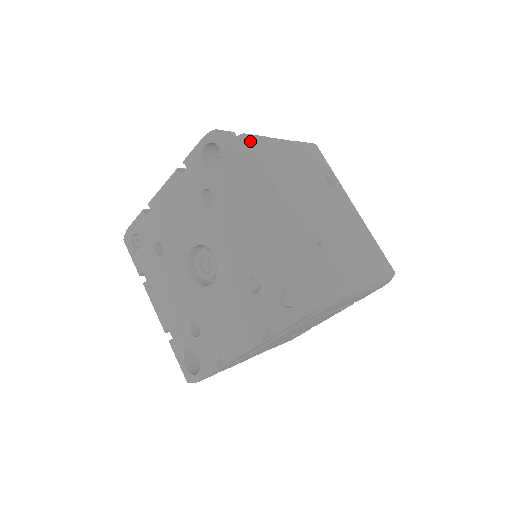
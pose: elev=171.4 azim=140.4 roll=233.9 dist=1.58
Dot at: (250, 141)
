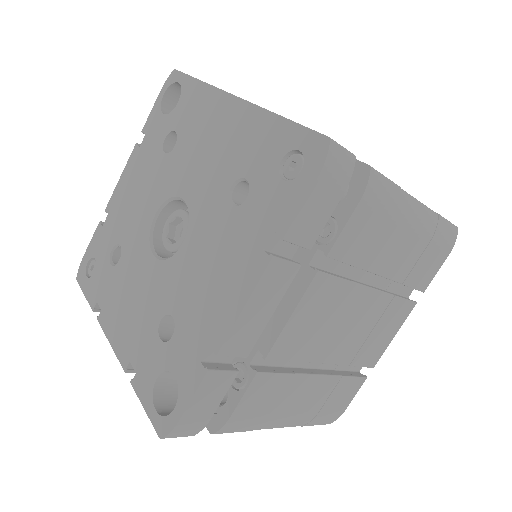
Dot at: occluded
